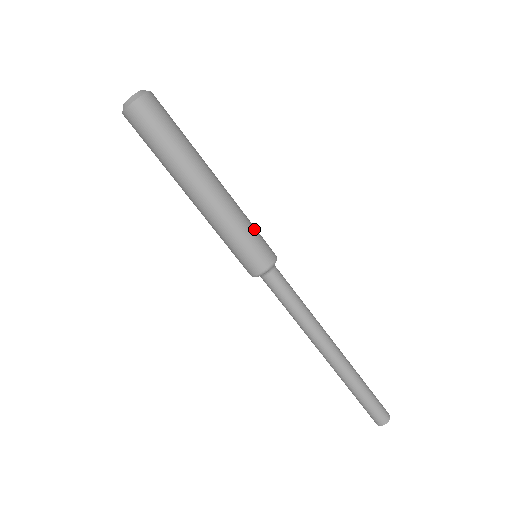
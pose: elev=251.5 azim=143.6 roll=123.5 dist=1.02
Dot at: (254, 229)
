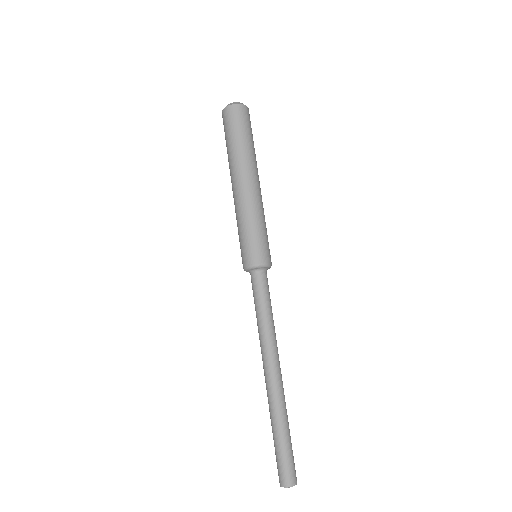
Dot at: occluded
